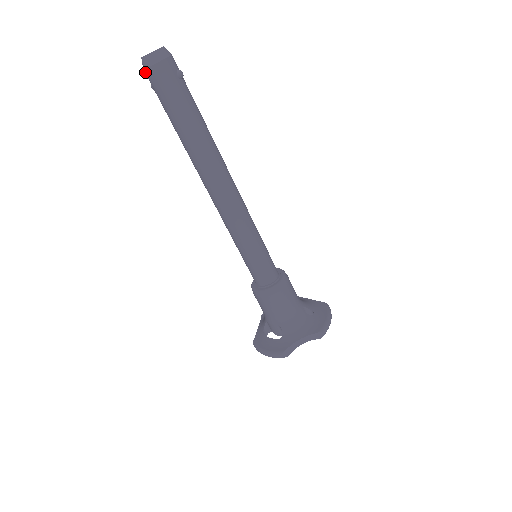
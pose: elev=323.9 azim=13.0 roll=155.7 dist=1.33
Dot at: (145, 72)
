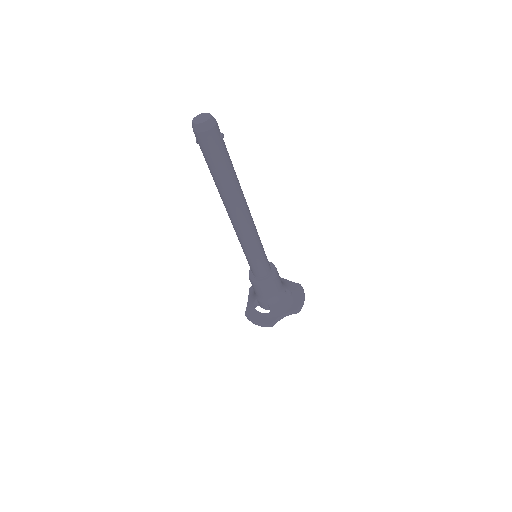
Dot at: (195, 134)
